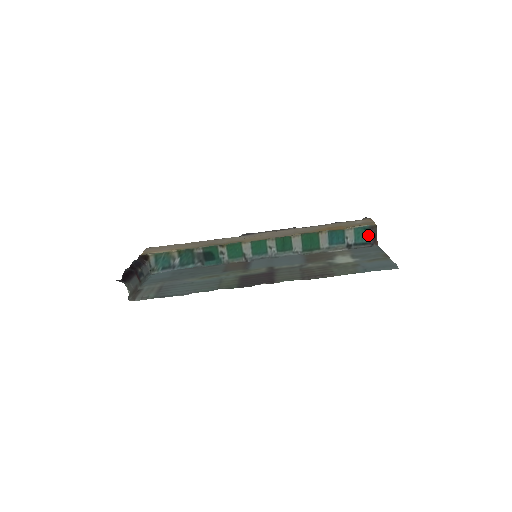
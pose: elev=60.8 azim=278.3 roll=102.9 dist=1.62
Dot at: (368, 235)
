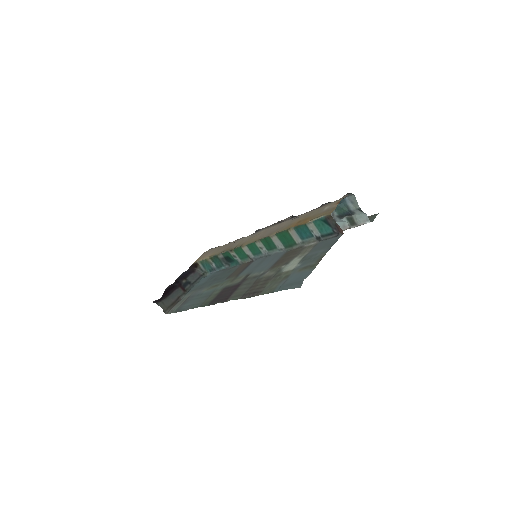
Dot at: (329, 226)
